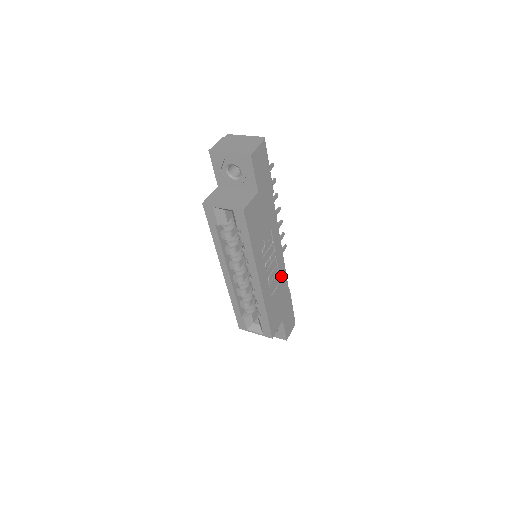
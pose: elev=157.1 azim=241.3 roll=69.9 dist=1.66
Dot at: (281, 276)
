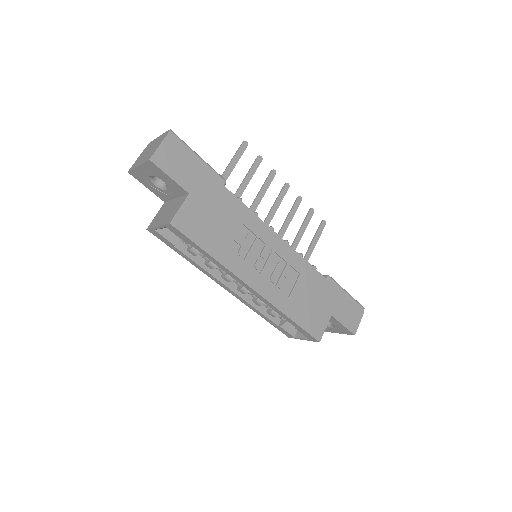
Dot at: (298, 268)
